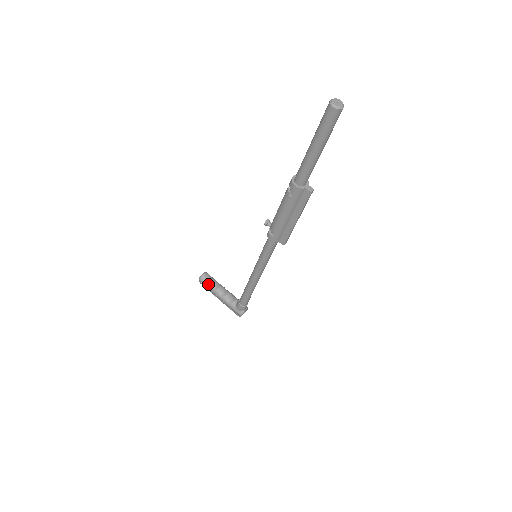
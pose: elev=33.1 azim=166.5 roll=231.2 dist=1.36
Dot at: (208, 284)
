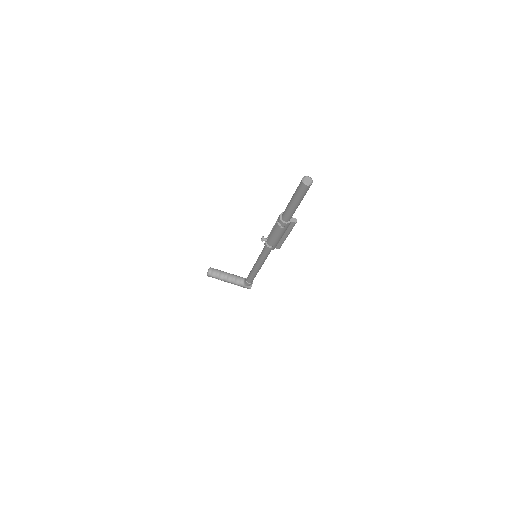
Dot at: (216, 276)
